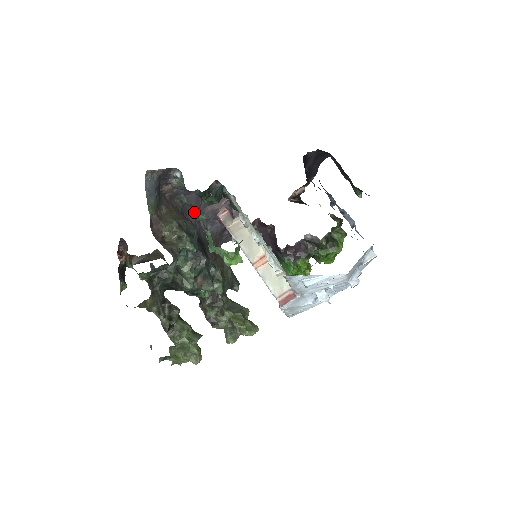
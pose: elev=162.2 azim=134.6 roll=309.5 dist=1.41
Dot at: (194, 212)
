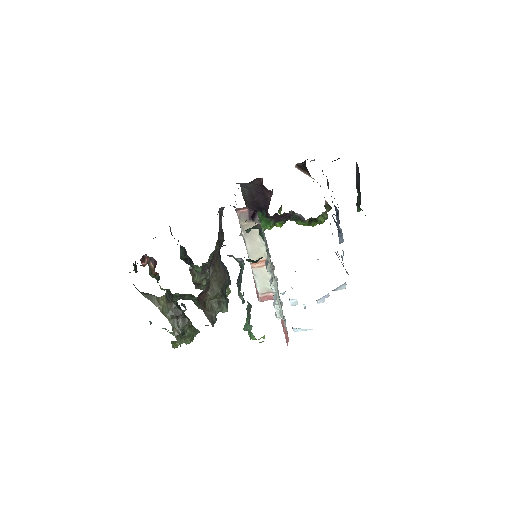
Dot at: occluded
